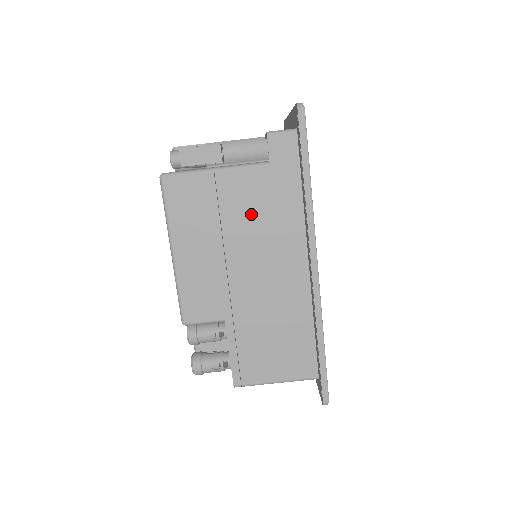
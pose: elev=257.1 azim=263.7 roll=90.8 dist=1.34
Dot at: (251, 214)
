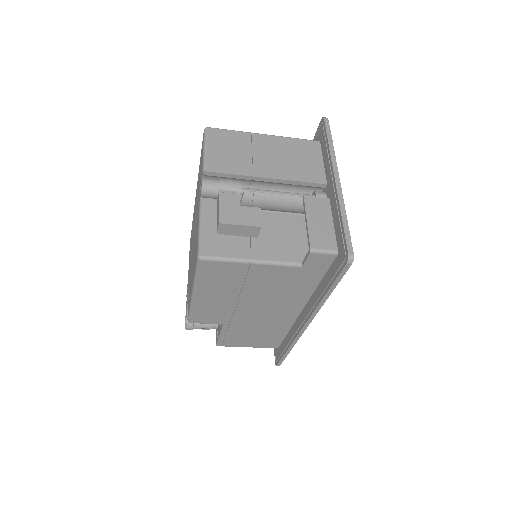
Dot at: (270, 287)
